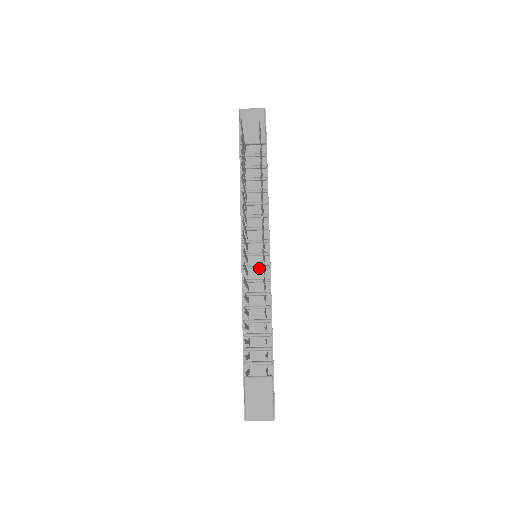
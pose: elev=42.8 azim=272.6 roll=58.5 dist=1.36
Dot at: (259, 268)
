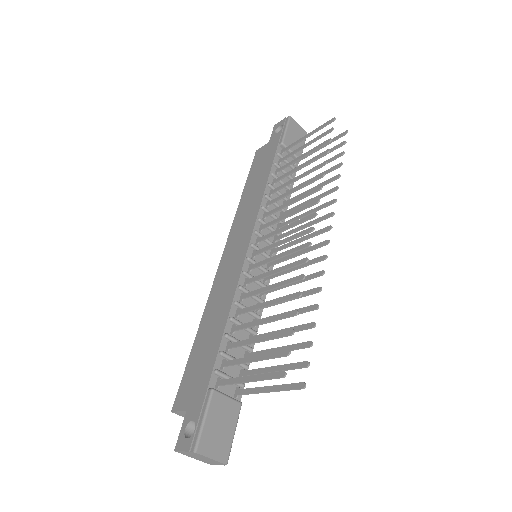
Dot at: (263, 269)
